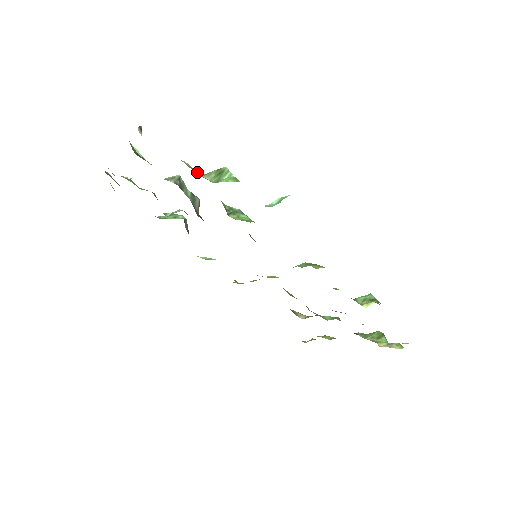
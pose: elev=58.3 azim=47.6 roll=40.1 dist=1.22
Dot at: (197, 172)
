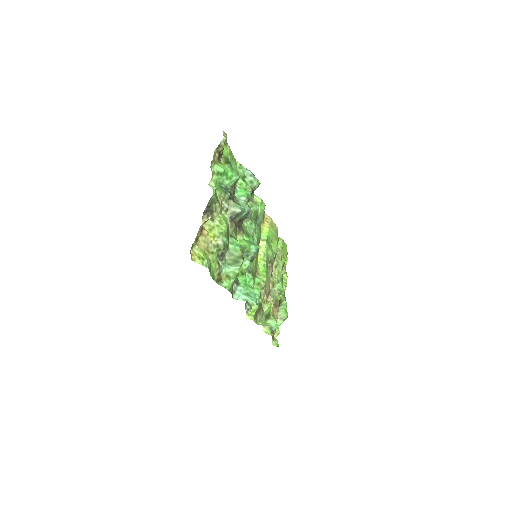
Dot at: (224, 251)
